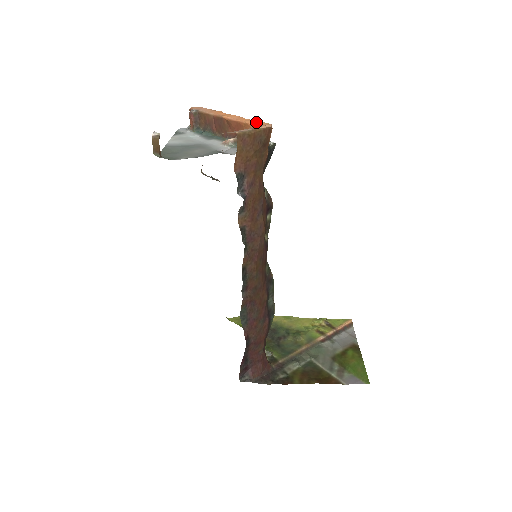
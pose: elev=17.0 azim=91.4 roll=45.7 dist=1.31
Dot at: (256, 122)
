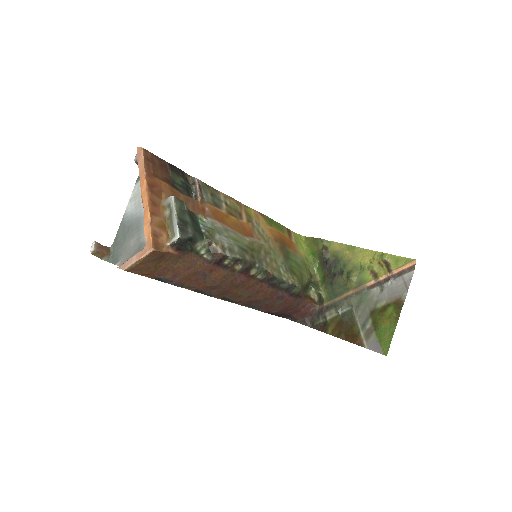
Dot at: (148, 233)
